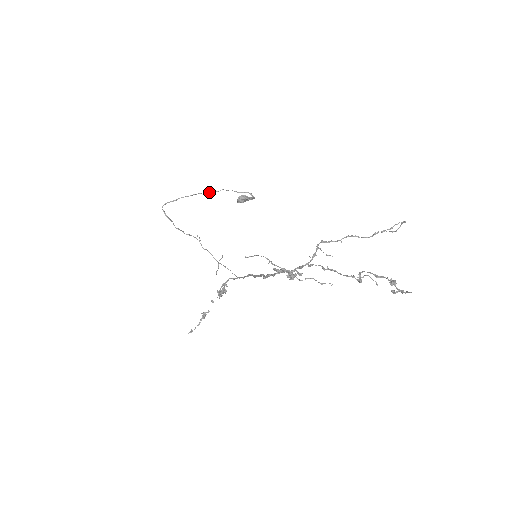
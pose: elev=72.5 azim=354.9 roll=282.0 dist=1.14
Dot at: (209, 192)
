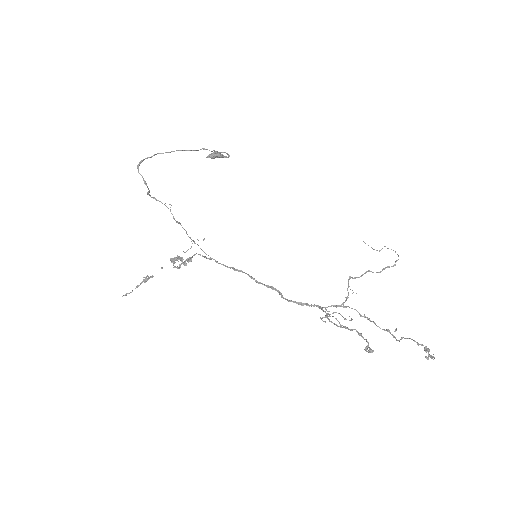
Dot at: (190, 150)
